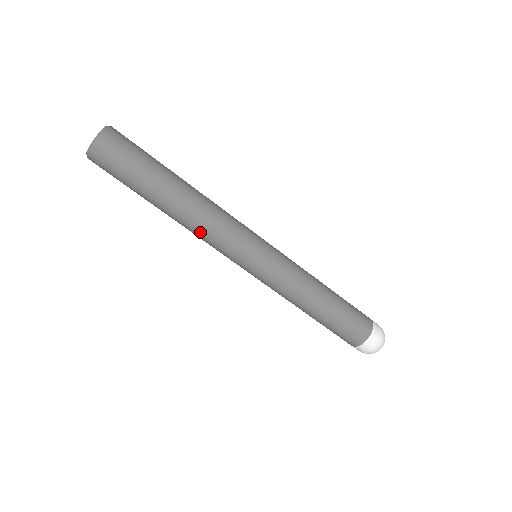
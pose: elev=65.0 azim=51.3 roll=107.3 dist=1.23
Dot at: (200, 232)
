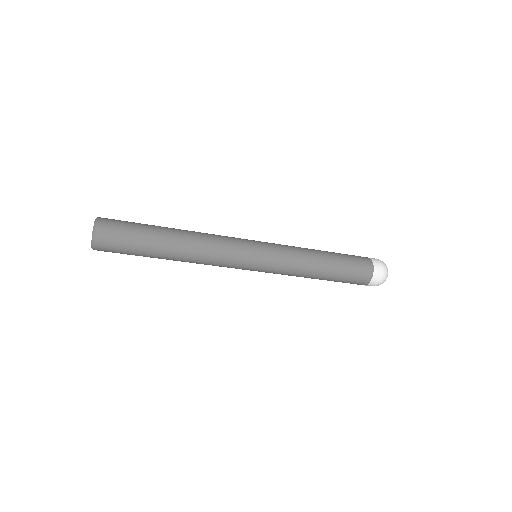
Dot at: occluded
